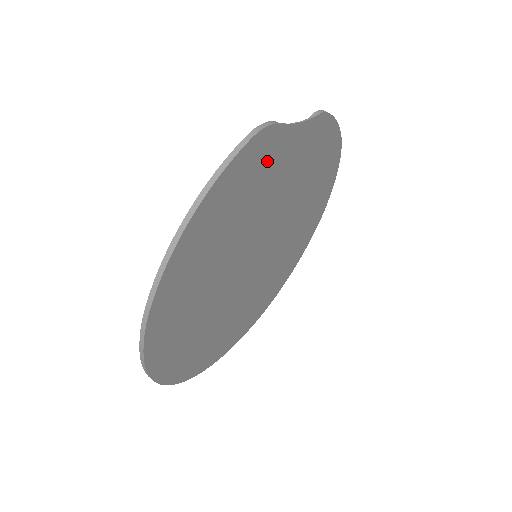
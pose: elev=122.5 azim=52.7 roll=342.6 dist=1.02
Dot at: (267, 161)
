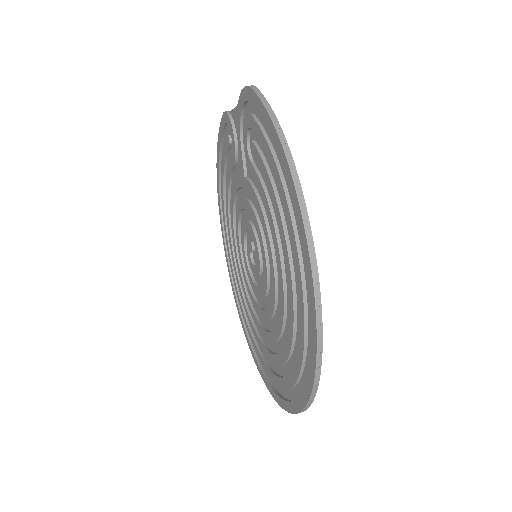
Dot at: (251, 129)
